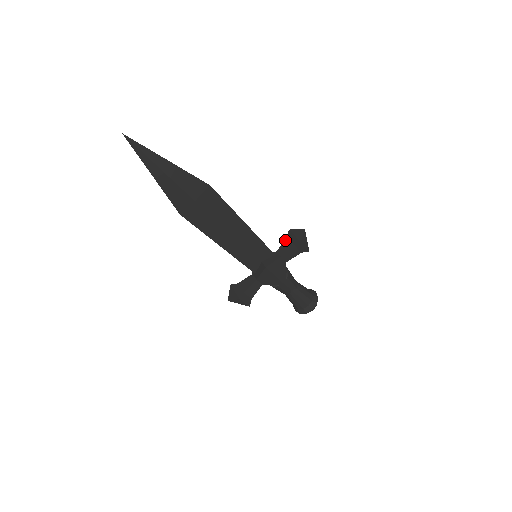
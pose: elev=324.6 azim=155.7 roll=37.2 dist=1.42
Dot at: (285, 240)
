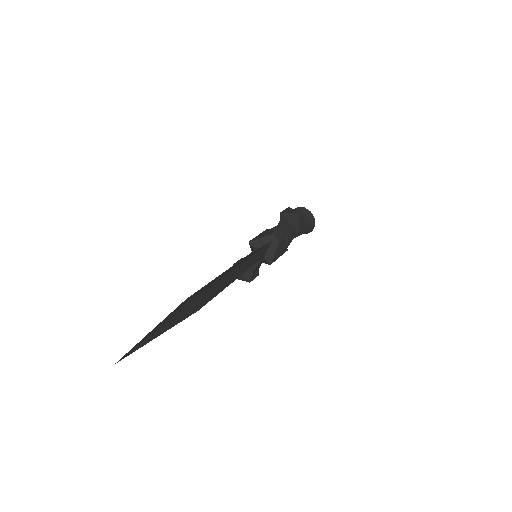
Dot at: (279, 224)
